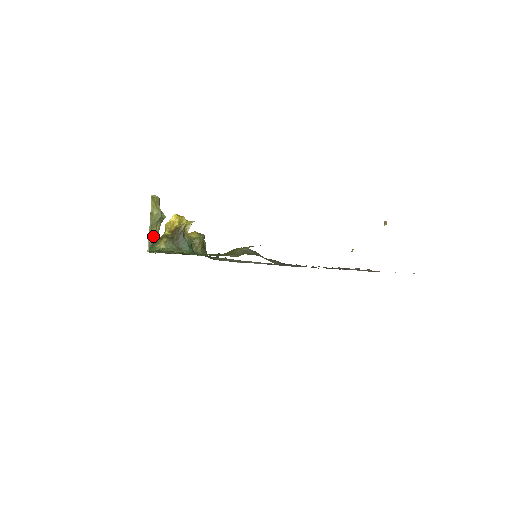
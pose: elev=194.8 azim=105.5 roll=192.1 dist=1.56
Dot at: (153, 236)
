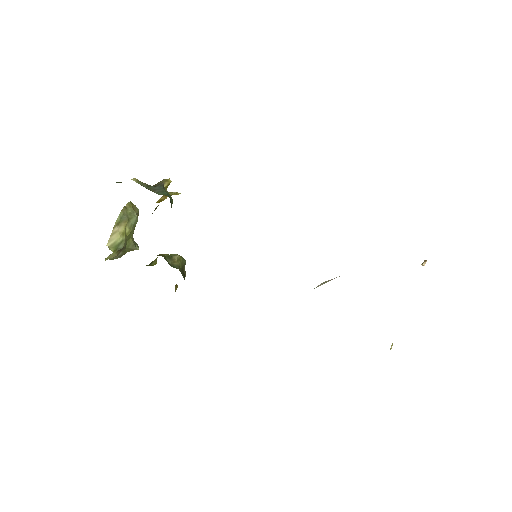
Dot at: (119, 232)
